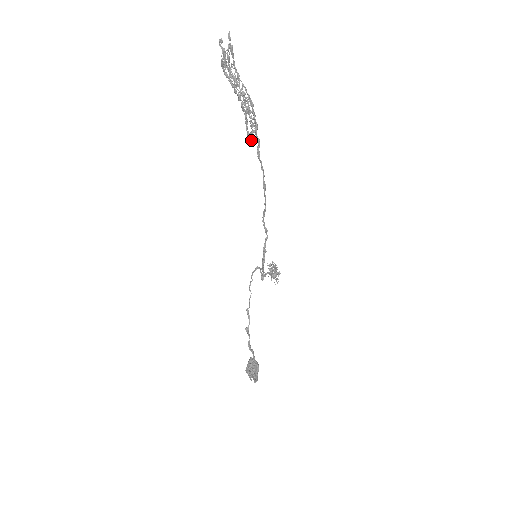
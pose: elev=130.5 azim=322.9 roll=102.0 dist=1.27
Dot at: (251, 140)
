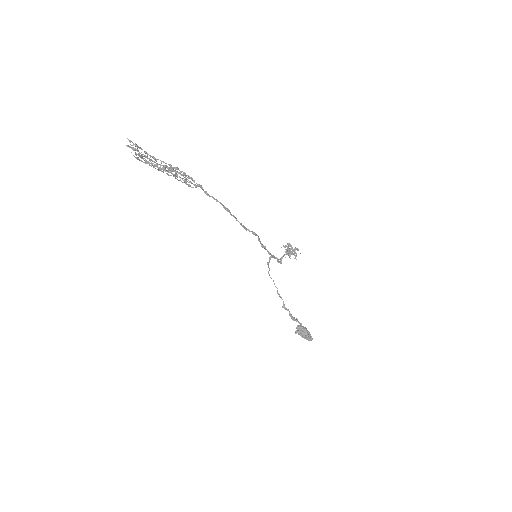
Dot at: occluded
